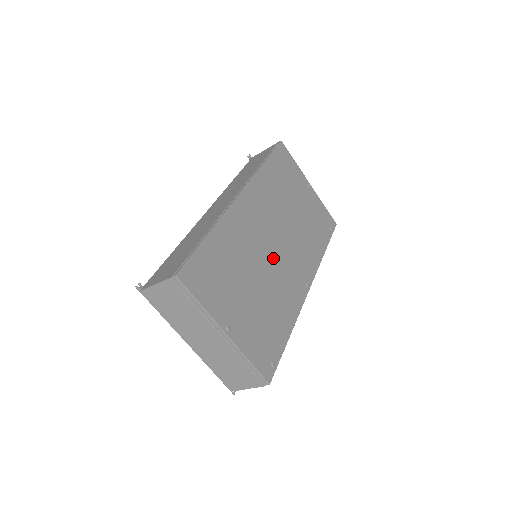
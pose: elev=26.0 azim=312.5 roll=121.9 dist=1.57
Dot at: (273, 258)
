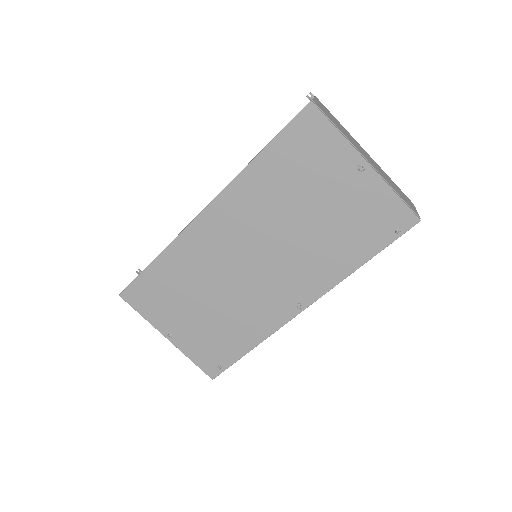
Dot at: (244, 278)
